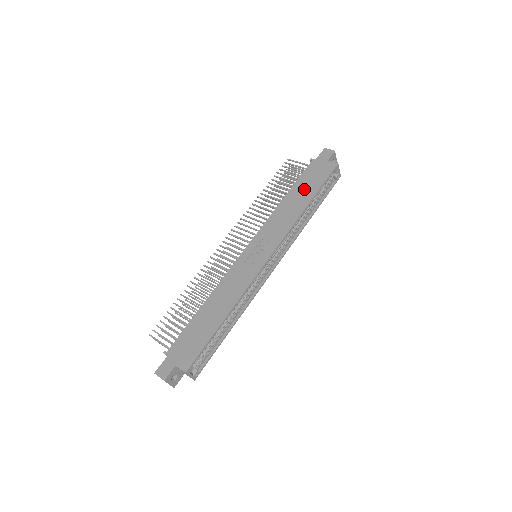
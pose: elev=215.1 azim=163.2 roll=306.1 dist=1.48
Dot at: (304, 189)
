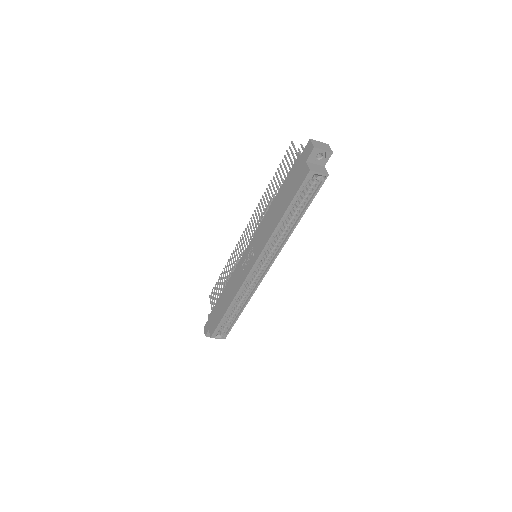
Dot at: (283, 197)
